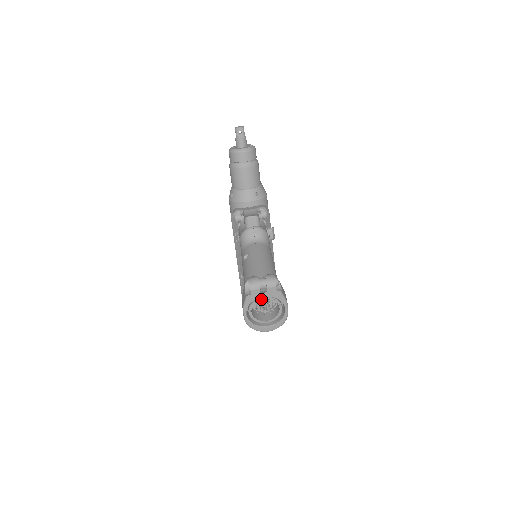
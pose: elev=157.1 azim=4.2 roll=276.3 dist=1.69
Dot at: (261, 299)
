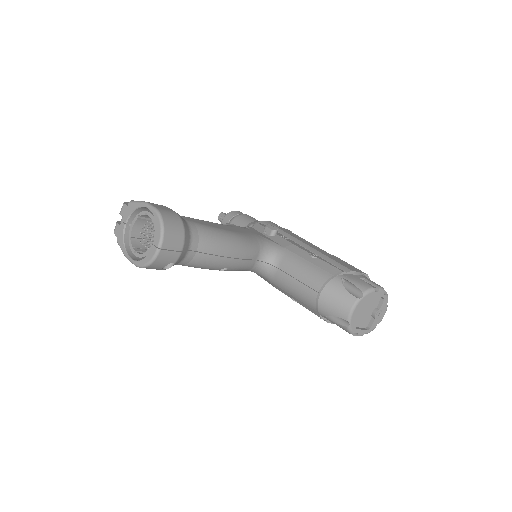
Dot at: (131, 231)
